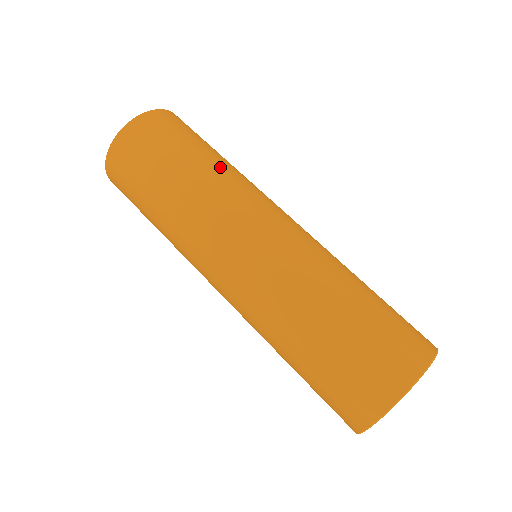
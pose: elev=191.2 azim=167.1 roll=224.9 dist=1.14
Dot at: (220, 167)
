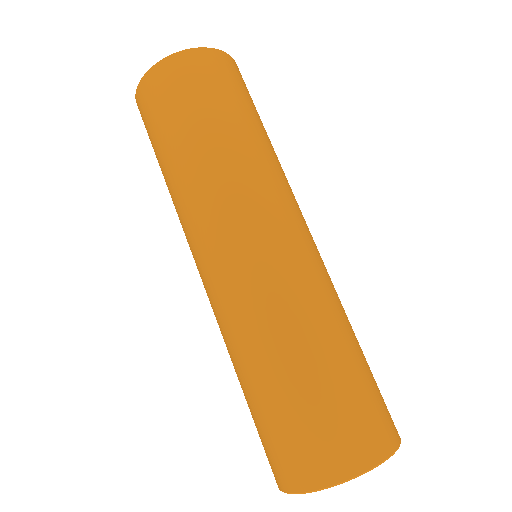
Dot at: (203, 159)
